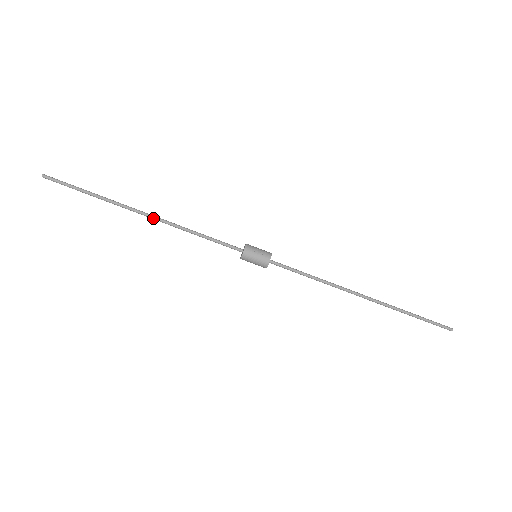
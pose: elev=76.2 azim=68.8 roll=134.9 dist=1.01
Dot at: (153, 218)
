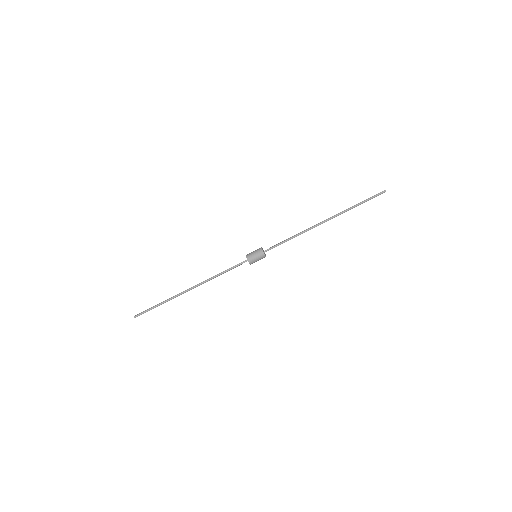
Dot at: (195, 287)
